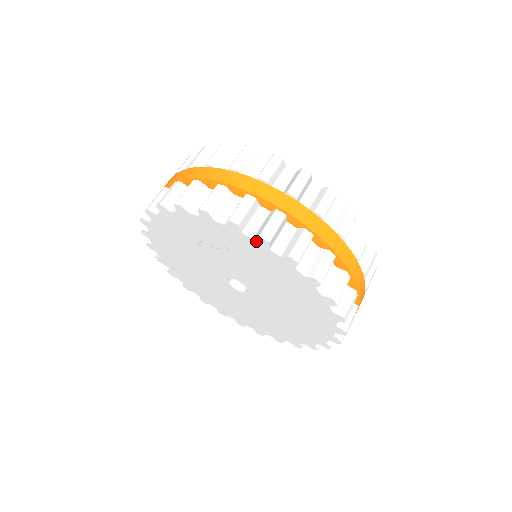
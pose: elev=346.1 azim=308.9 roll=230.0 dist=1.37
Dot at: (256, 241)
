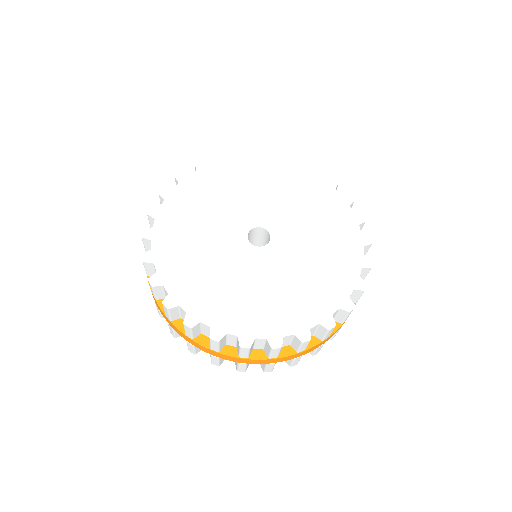
Dot at: occluded
